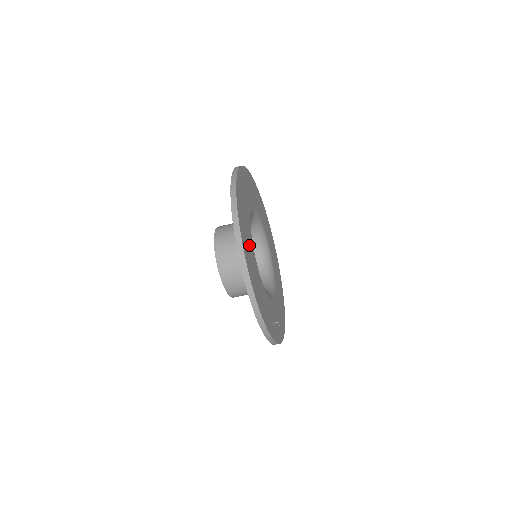
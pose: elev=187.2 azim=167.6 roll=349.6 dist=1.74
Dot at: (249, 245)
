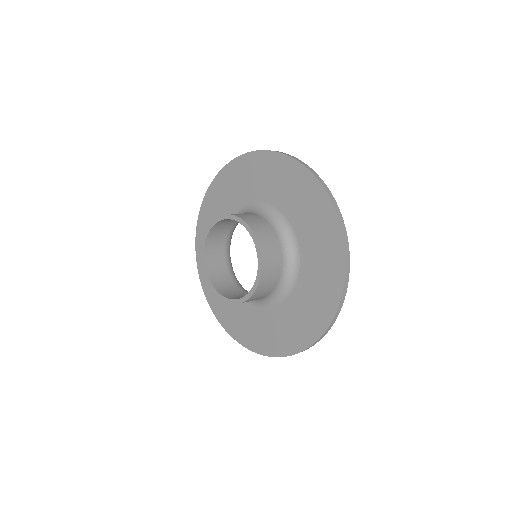
Dot at: occluded
